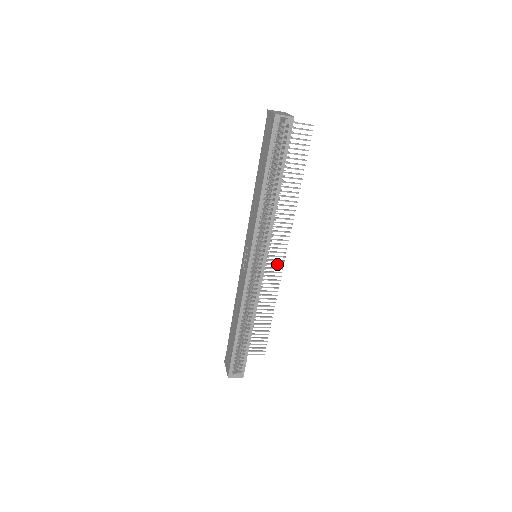
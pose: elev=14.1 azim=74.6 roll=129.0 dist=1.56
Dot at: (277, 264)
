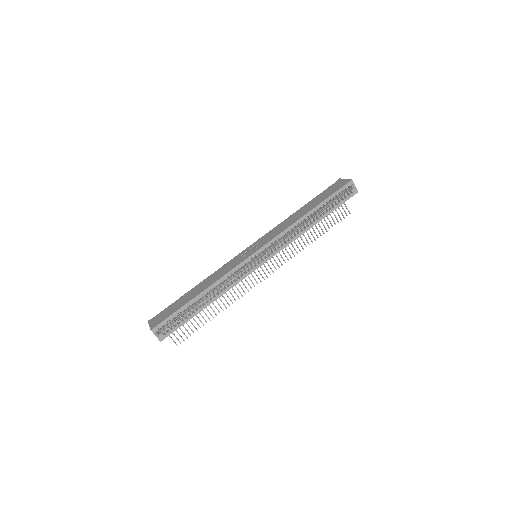
Dot at: (255, 279)
